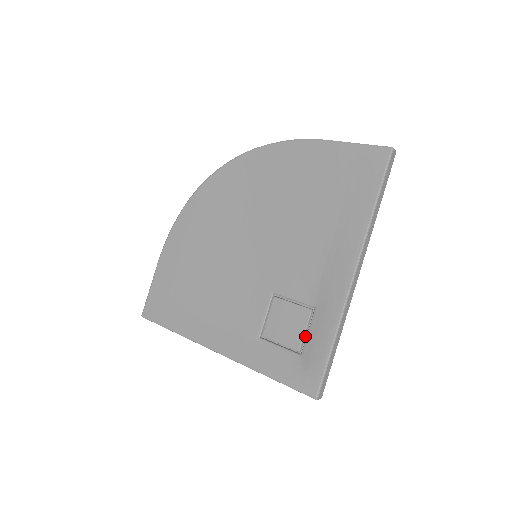
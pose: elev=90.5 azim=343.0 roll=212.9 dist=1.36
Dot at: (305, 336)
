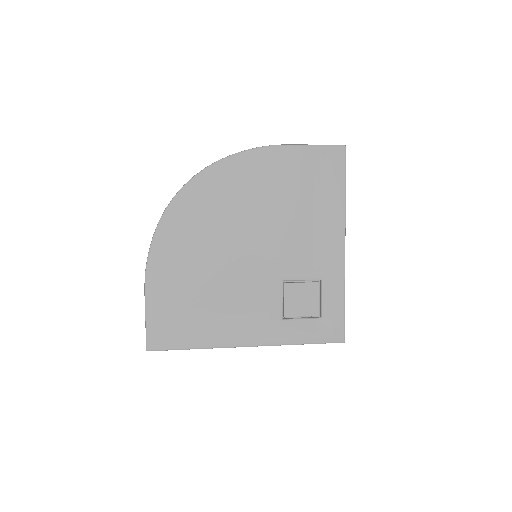
Dot at: (319, 303)
